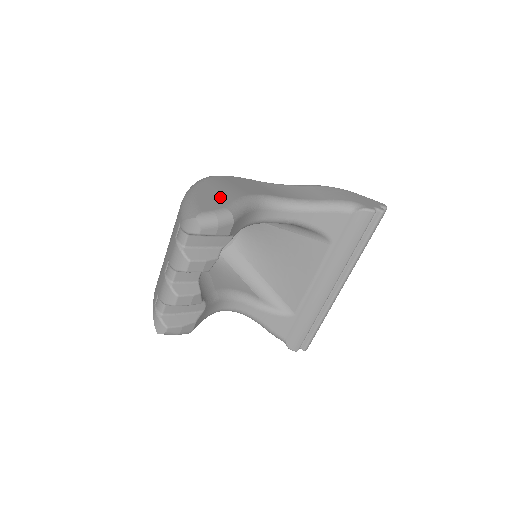
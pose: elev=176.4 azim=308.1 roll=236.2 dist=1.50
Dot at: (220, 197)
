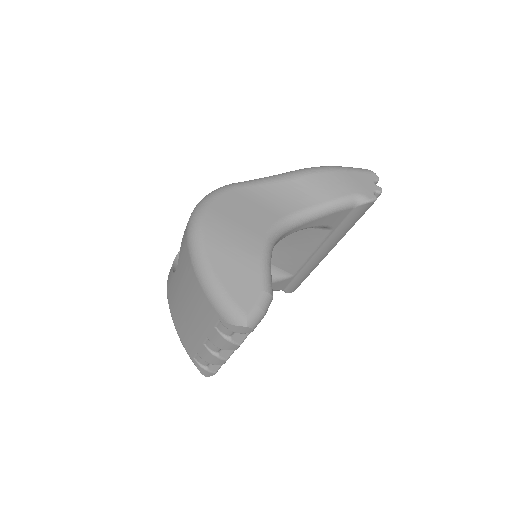
Dot at: (244, 270)
